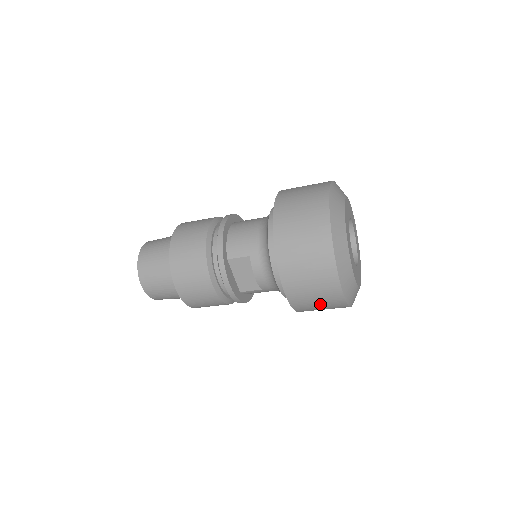
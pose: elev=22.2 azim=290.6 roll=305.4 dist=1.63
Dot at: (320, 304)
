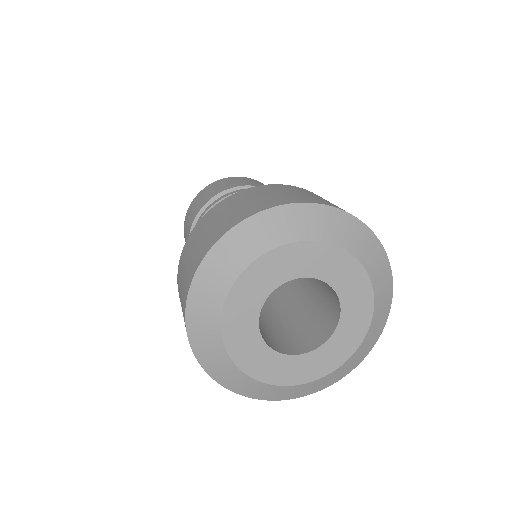
Dot at: occluded
